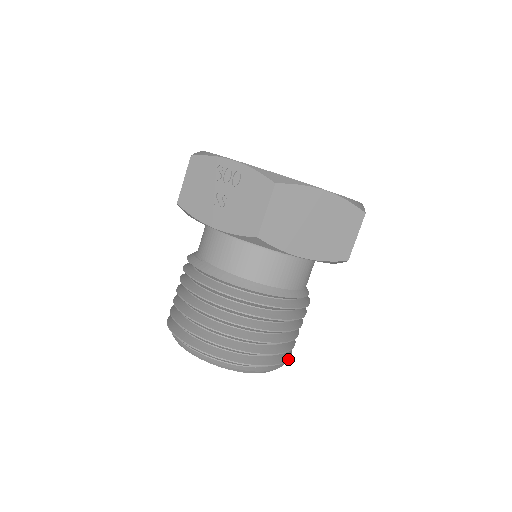
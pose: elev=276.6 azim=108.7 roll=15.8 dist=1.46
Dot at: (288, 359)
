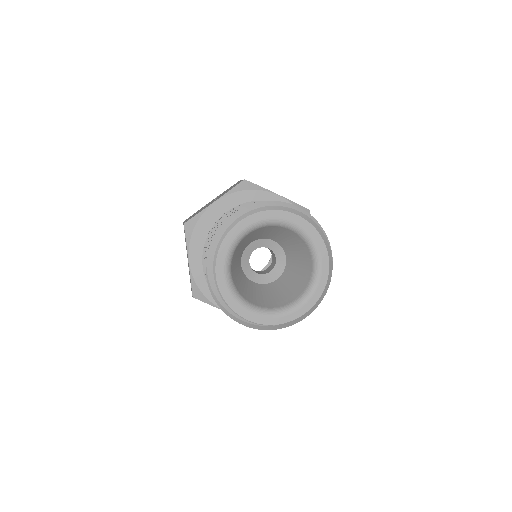
Dot at: (328, 240)
